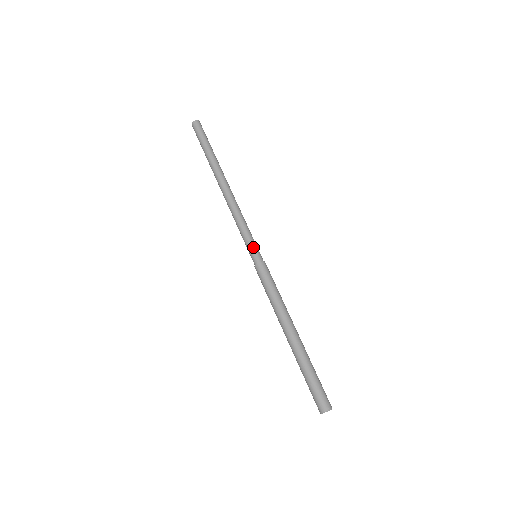
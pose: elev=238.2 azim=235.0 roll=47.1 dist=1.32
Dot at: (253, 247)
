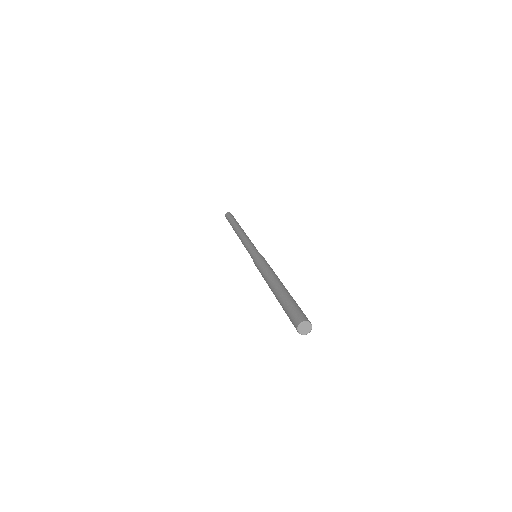
Dot at: (250, 252)
